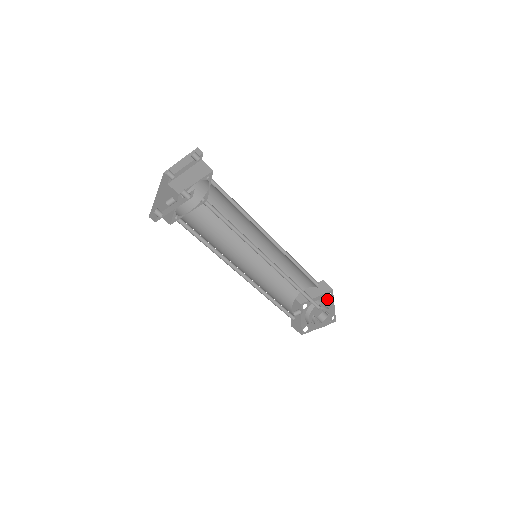
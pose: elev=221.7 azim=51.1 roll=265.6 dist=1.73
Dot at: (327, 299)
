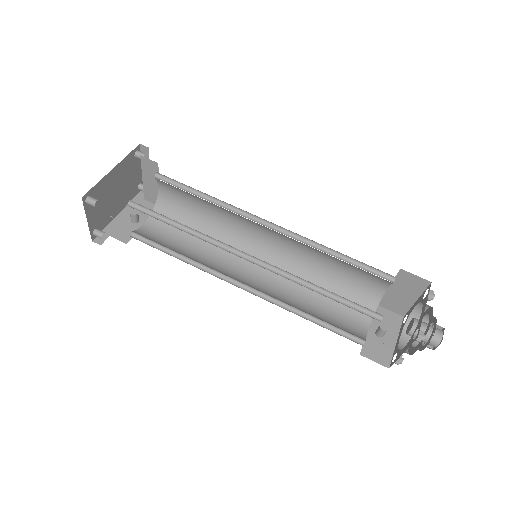
Dot at: (422, 300)
